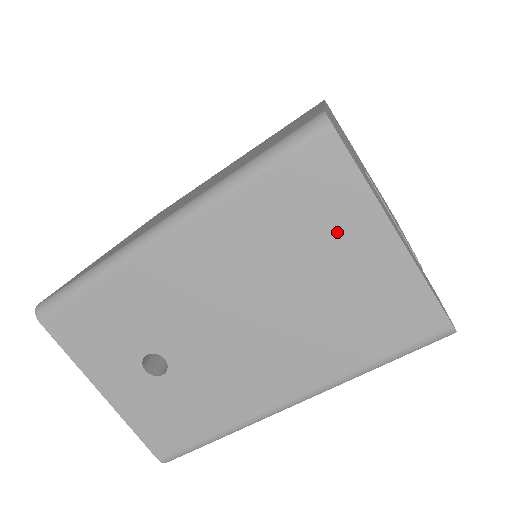
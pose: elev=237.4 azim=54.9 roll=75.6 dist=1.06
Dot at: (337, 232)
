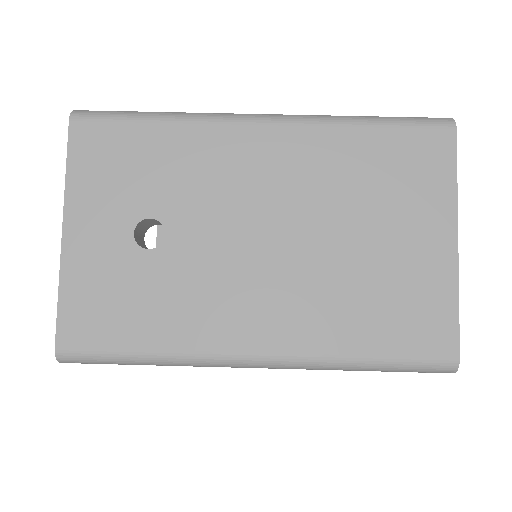
Dot at: (410, 210)
